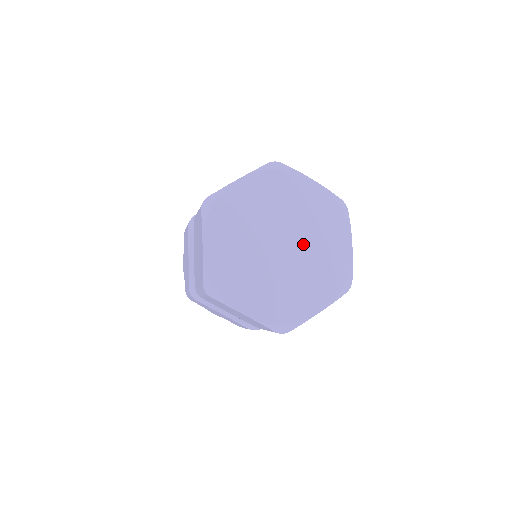
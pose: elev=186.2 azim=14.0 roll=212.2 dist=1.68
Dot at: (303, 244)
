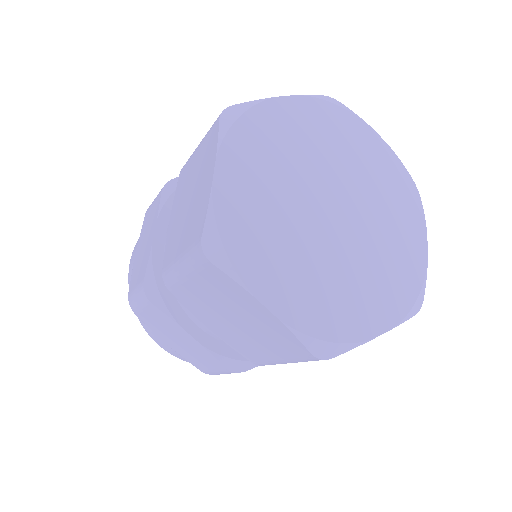
Dot at: (348, 186)
